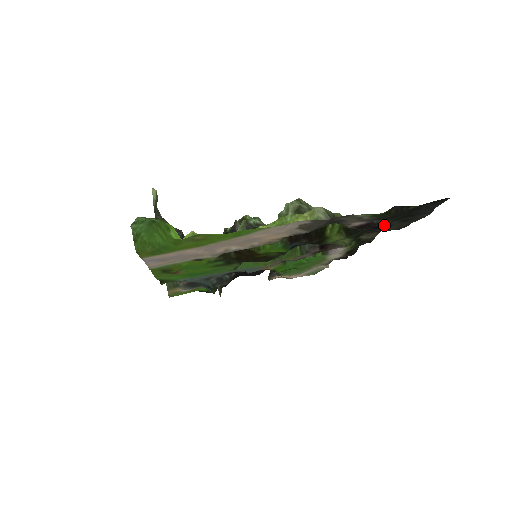
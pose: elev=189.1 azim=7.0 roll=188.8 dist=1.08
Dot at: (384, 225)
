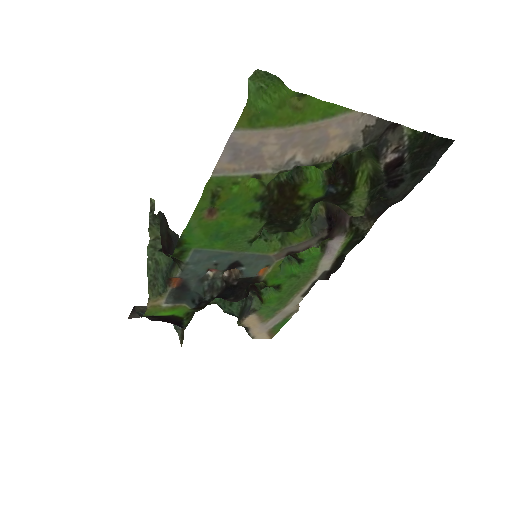
Dot at: (399, 179)
